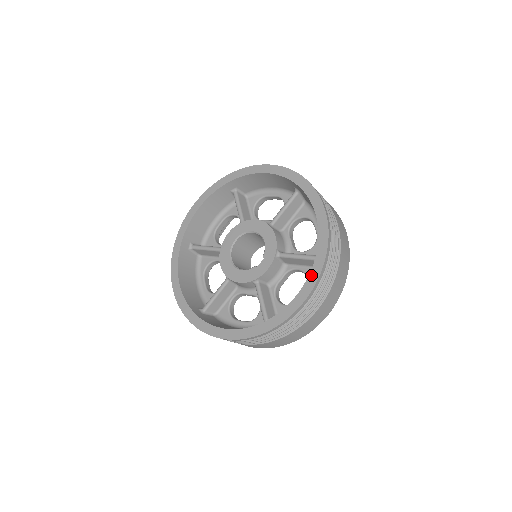
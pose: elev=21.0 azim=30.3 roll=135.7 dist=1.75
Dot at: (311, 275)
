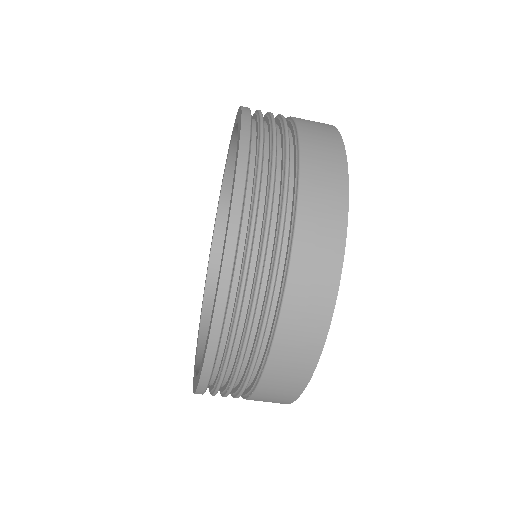
Dot at: occluded
